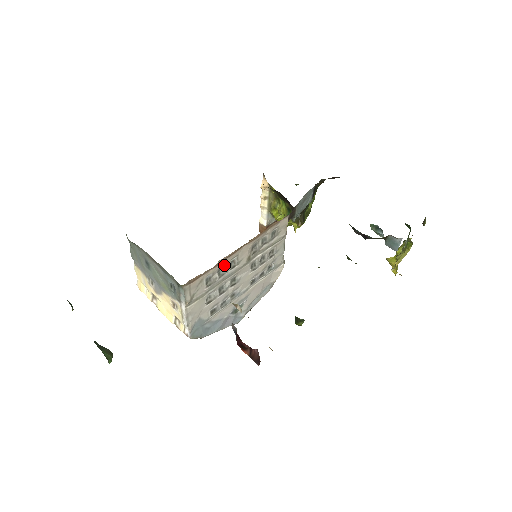
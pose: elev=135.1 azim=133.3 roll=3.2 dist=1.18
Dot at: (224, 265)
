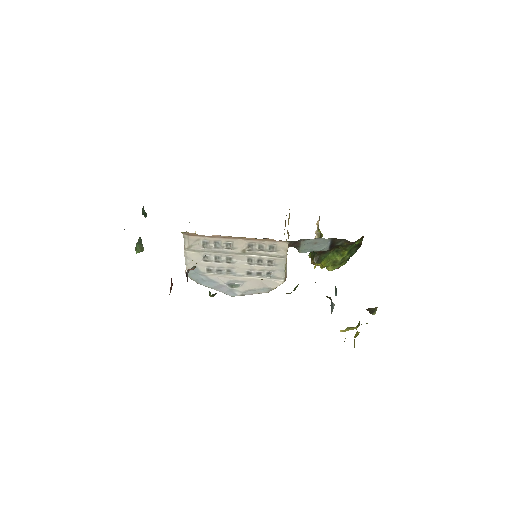
Dot at: (220, 242)
